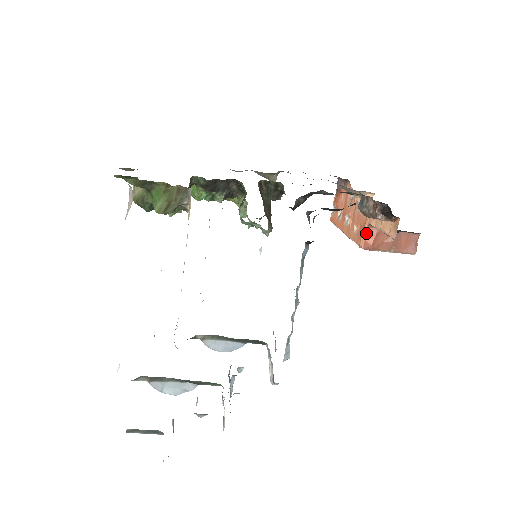
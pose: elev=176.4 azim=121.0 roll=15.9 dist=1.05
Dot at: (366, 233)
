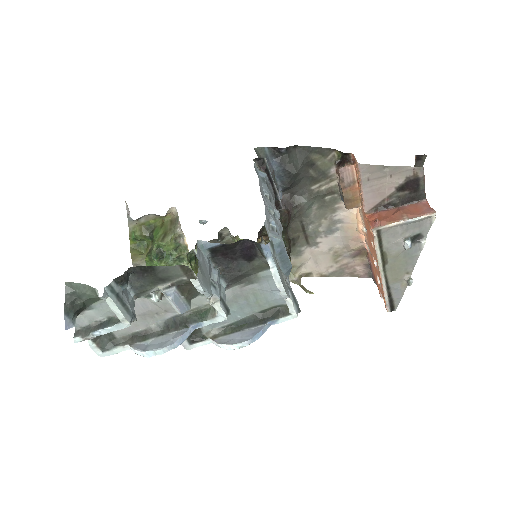
Dot at: (367, 219)
